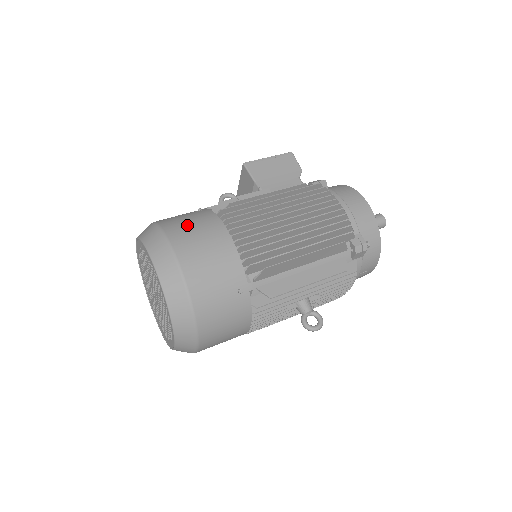
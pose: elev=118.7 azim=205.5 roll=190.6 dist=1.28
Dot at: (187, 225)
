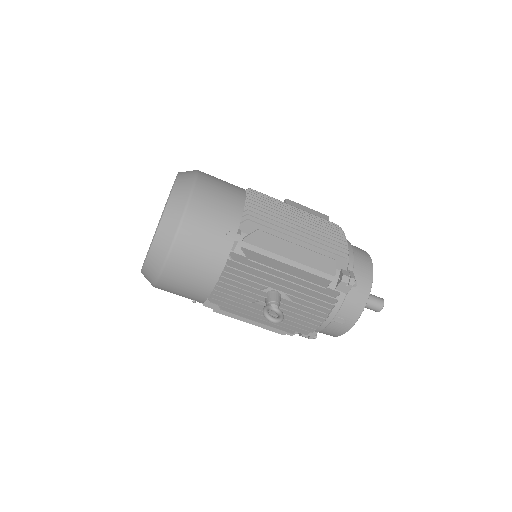
Dot at: occluded
